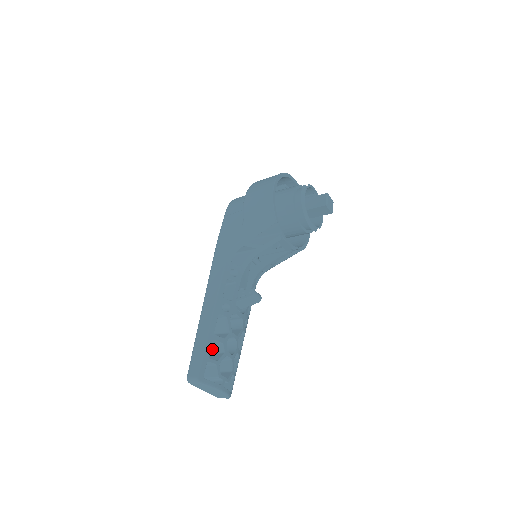
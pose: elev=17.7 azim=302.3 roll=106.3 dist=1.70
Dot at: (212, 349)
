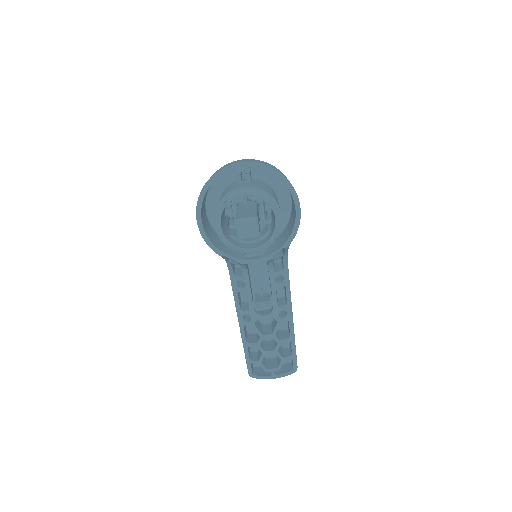
Dot at: occluded
